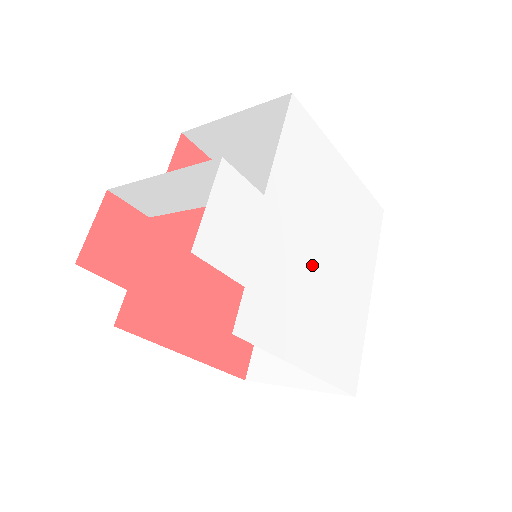
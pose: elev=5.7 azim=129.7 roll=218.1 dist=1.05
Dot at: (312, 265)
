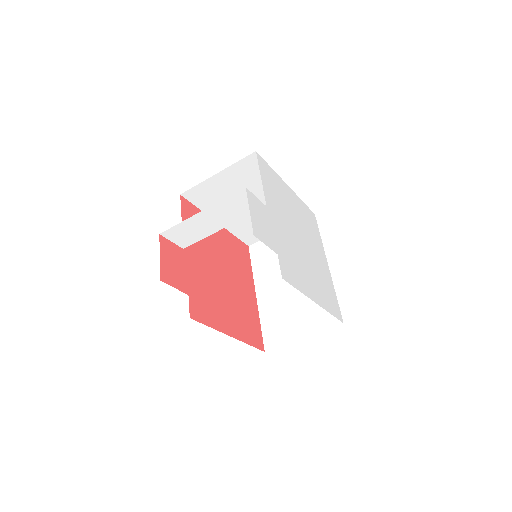
Dot at: (297, 245)
